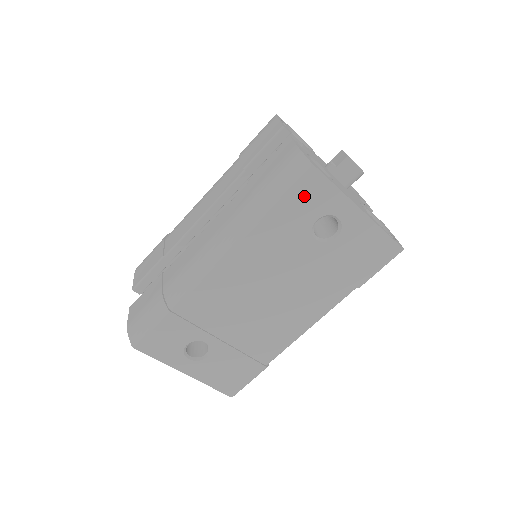
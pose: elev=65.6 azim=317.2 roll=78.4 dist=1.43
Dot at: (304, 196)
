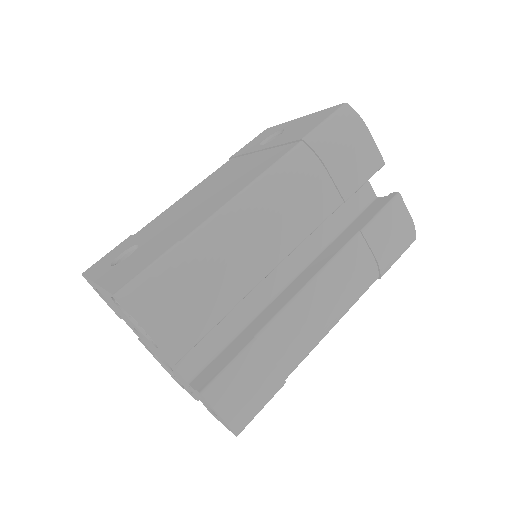
Dot at: (258, 139)
